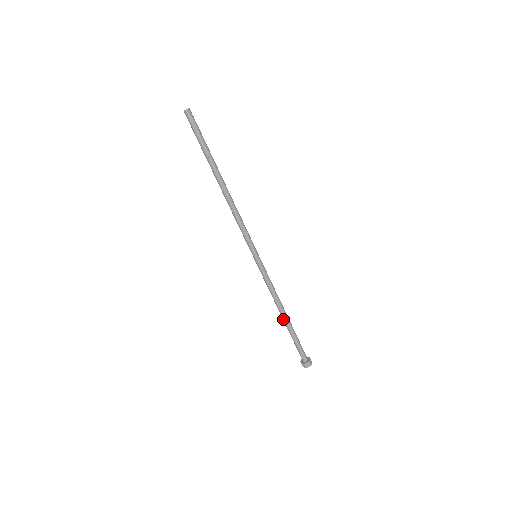
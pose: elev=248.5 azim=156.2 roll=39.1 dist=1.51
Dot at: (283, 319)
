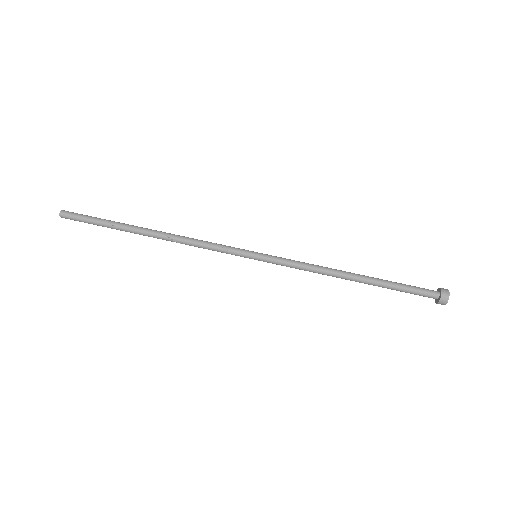
Dot at: occluded
